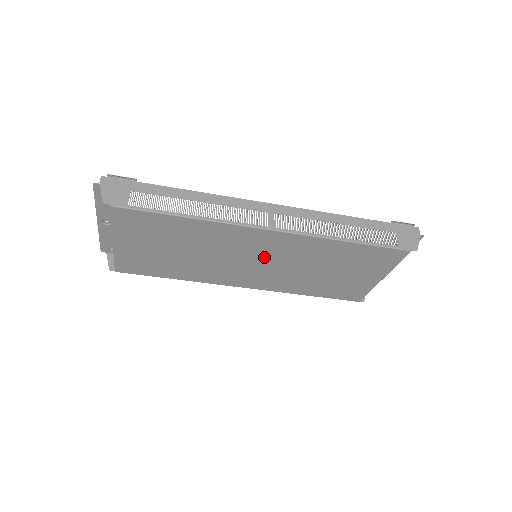
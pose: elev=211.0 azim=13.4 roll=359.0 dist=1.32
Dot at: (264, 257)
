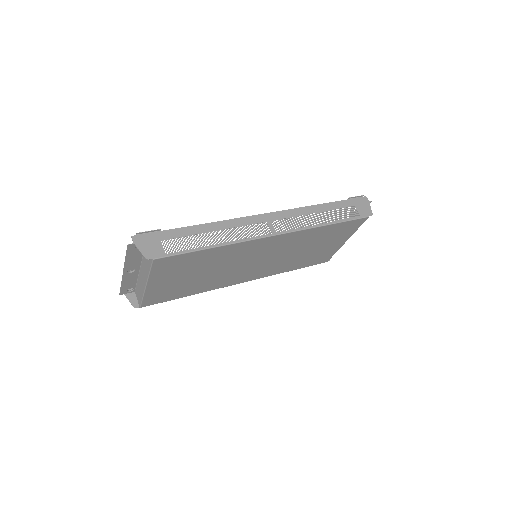
Dot at: (265, 255)
